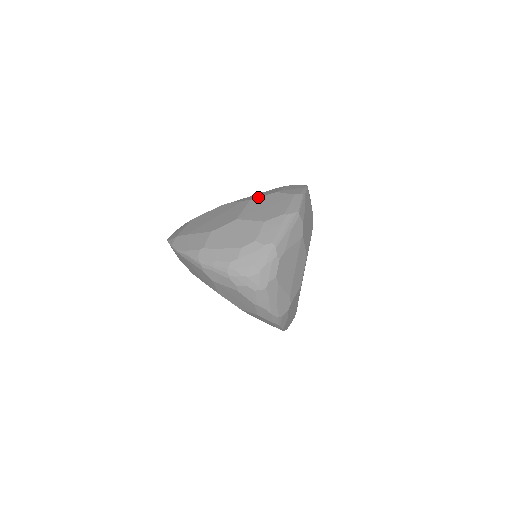
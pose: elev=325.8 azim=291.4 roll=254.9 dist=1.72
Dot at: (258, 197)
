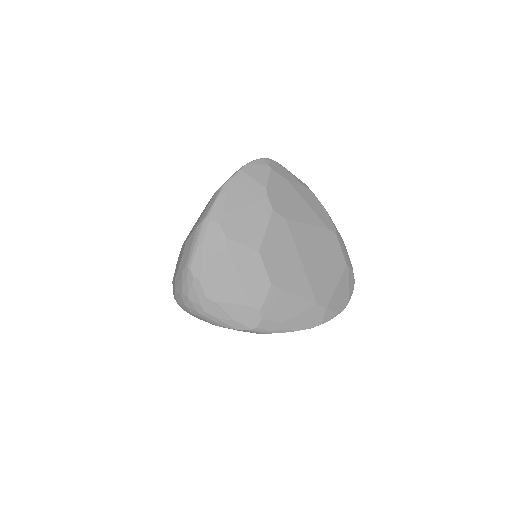
Dot at: occluded
